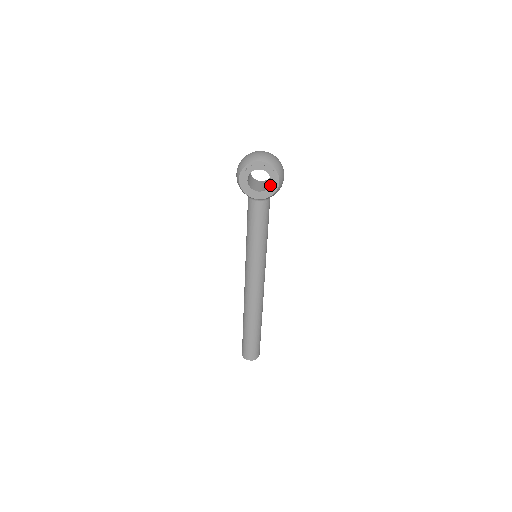
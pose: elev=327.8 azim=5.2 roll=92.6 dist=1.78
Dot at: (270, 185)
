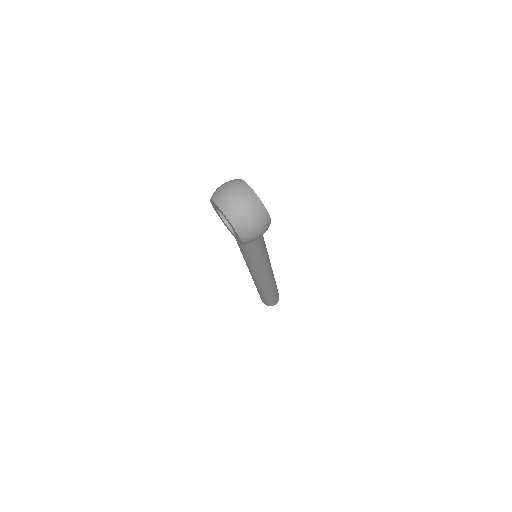
Dot at: (235, 234)
